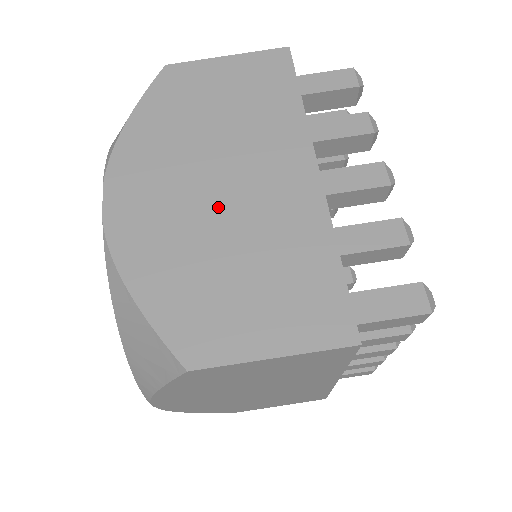
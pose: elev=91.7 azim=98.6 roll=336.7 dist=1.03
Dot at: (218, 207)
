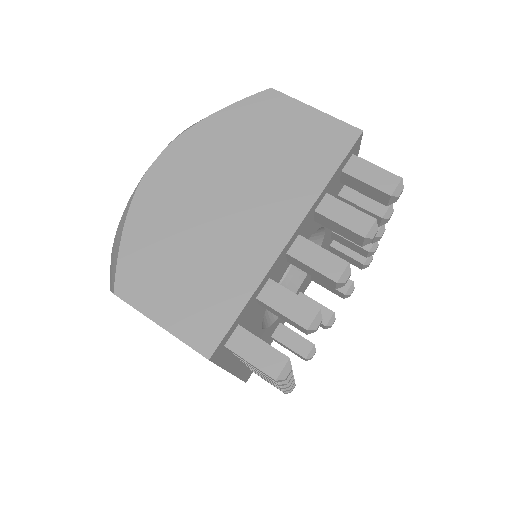
Dot at: occluded
